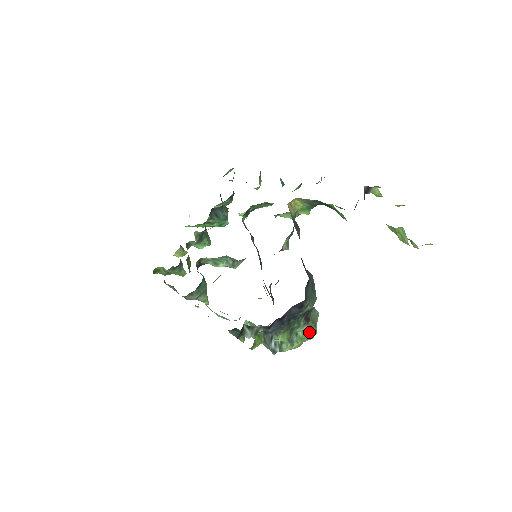
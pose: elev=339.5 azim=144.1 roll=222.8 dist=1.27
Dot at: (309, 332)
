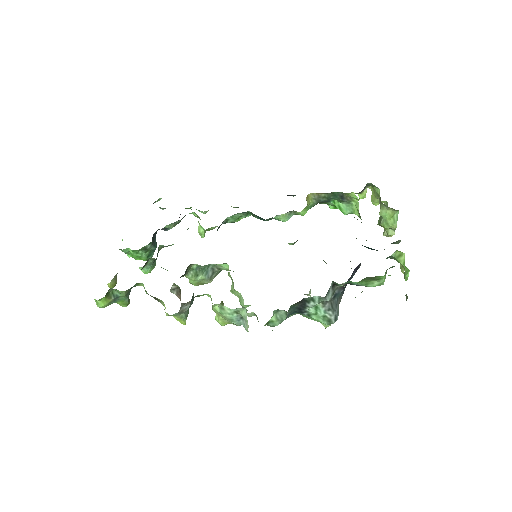
Dot at: occluded
